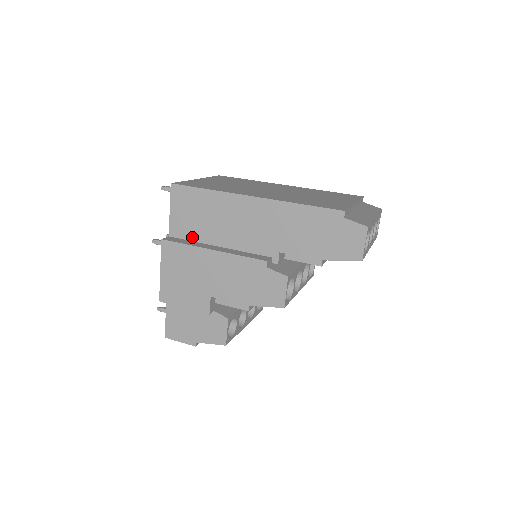
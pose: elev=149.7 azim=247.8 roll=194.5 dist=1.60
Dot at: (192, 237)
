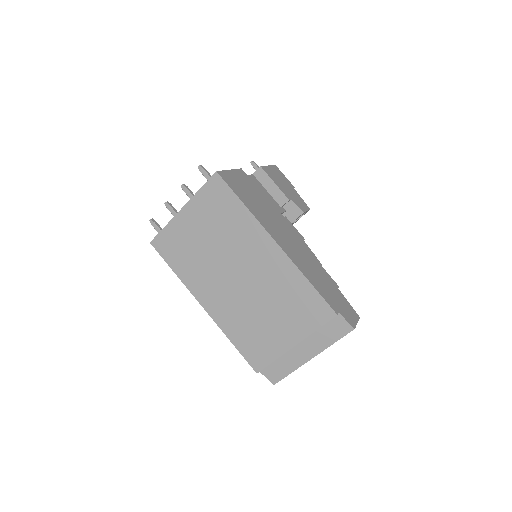
Dot at: occluded
